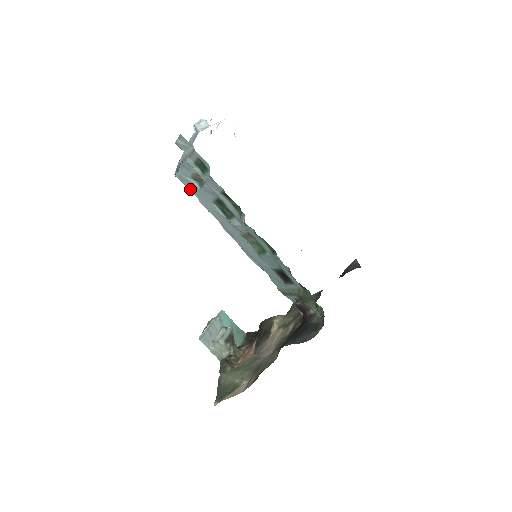
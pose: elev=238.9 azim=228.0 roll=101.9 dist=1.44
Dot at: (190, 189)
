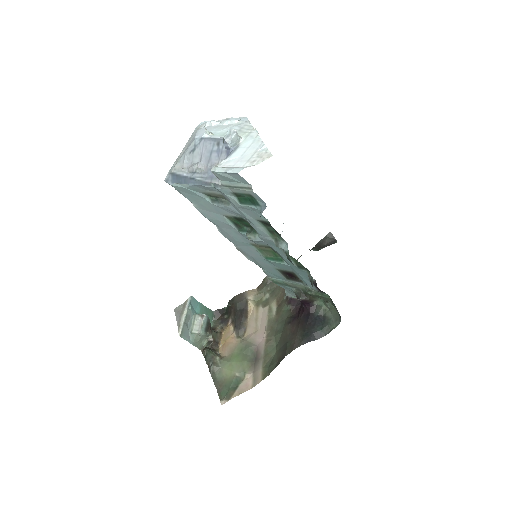
Dot at: (188, 198)
